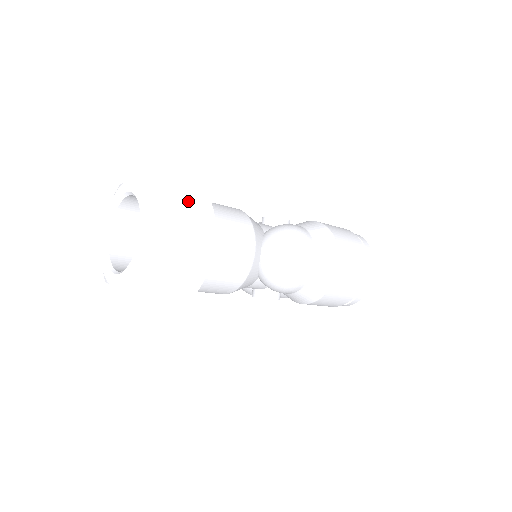
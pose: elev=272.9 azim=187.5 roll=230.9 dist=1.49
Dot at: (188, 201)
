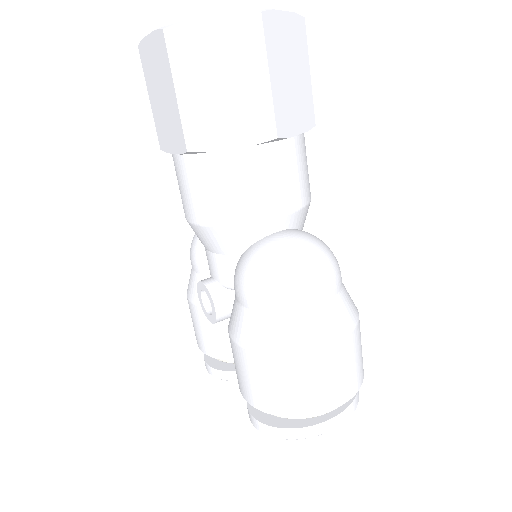
Dot at: (304, 88)
